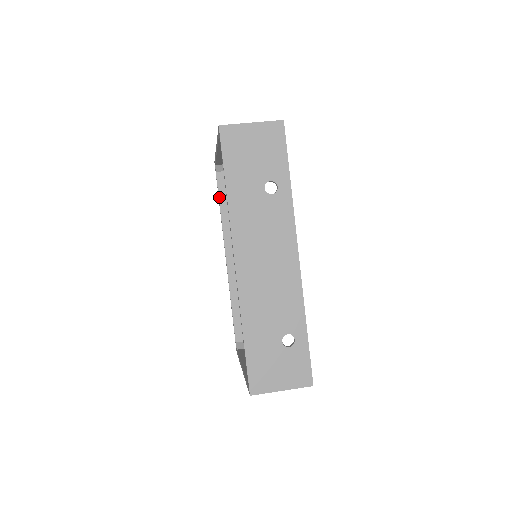
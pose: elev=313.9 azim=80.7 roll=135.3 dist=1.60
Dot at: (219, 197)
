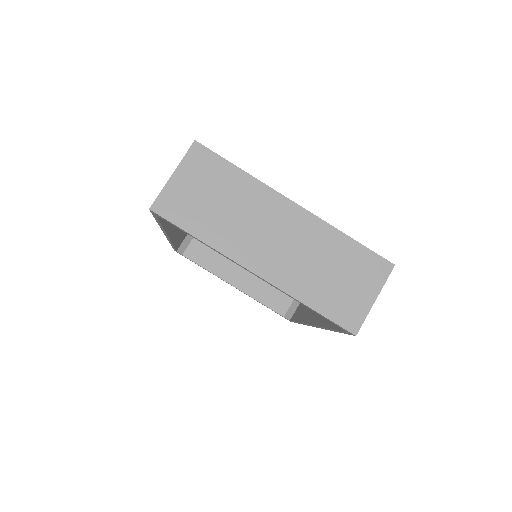
Dot at: (161, 223)
